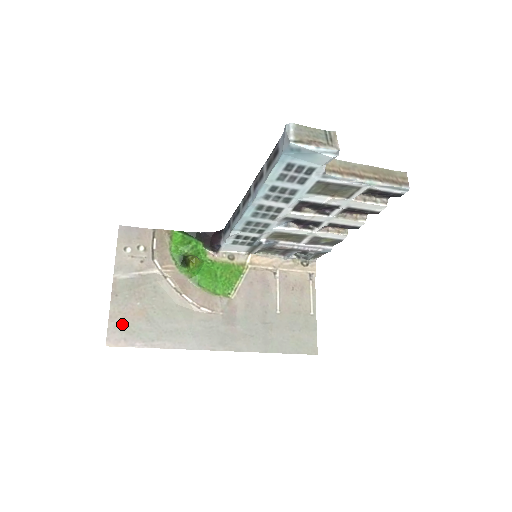
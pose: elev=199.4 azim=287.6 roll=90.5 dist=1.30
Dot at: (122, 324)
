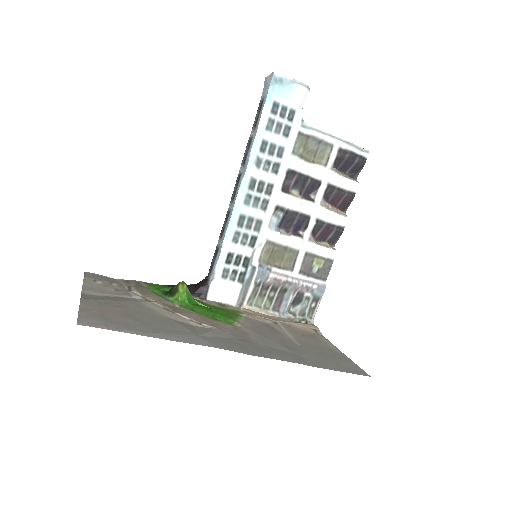
Dot at: (99, 316)
